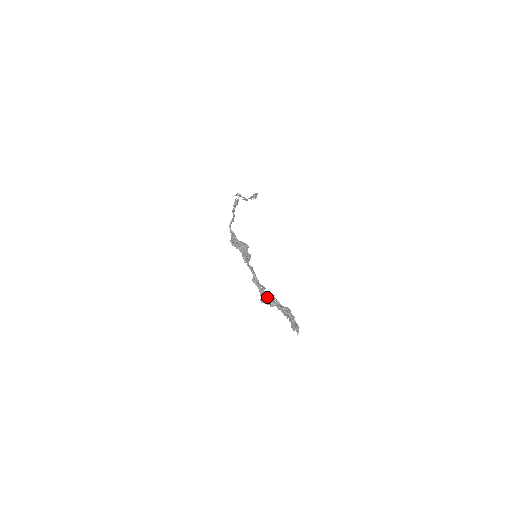
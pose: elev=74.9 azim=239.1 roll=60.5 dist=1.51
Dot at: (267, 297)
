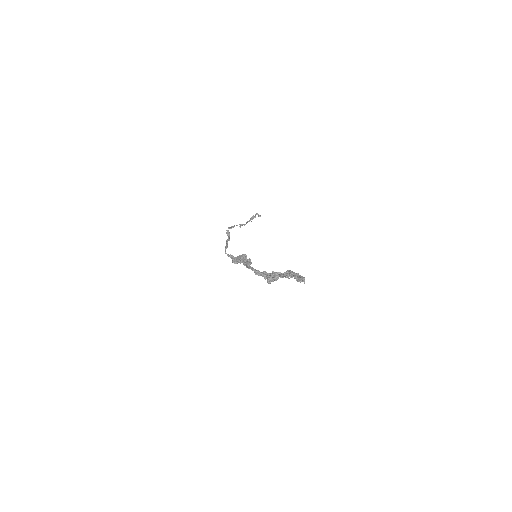
Dot at: (269, 277)
